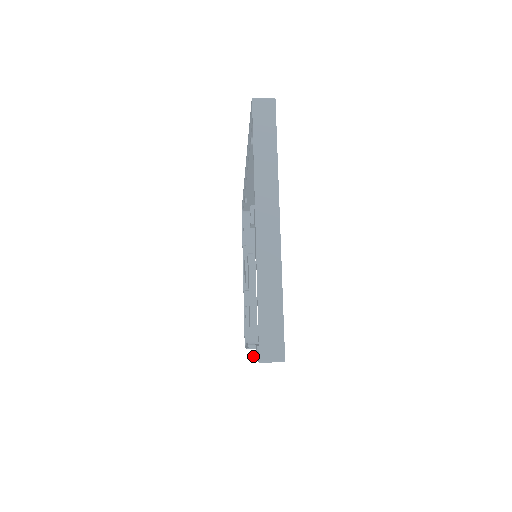
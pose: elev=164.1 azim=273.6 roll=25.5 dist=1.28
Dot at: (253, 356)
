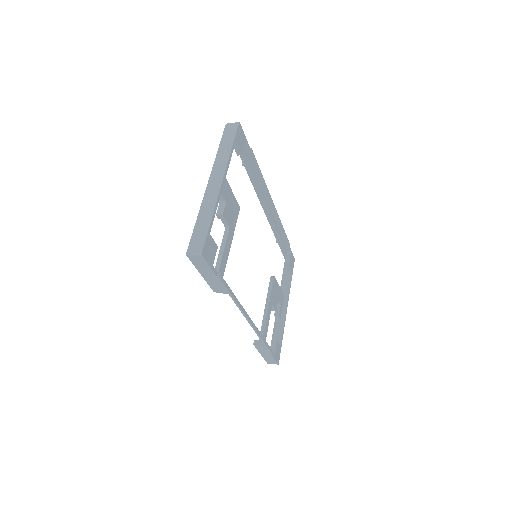
Dot at: (213, 291)
